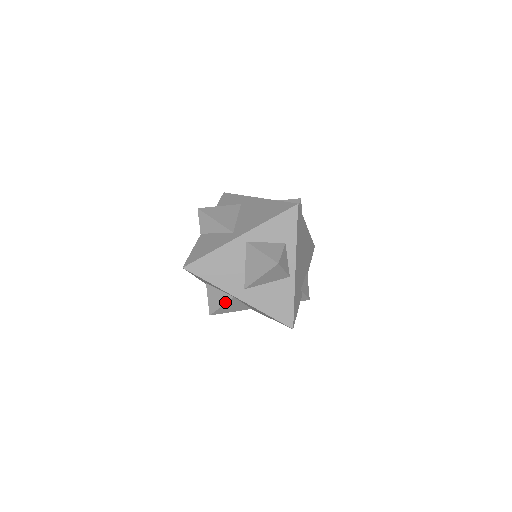
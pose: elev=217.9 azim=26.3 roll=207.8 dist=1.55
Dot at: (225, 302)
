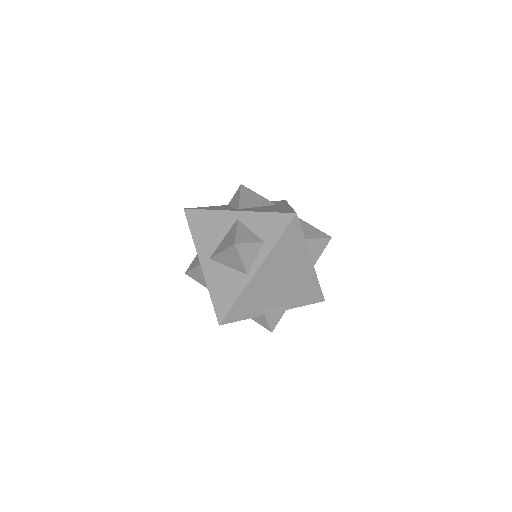
Dot at: (197, 265)
